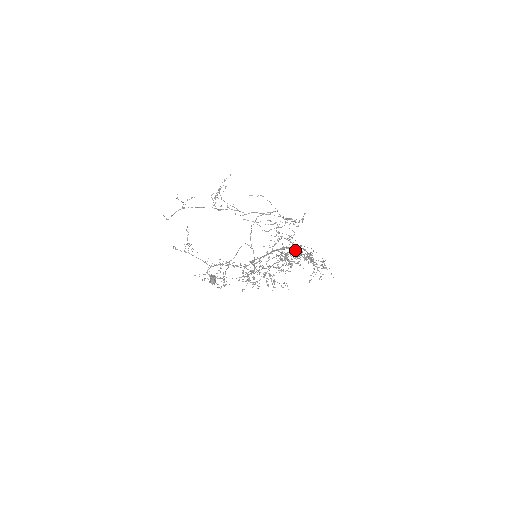
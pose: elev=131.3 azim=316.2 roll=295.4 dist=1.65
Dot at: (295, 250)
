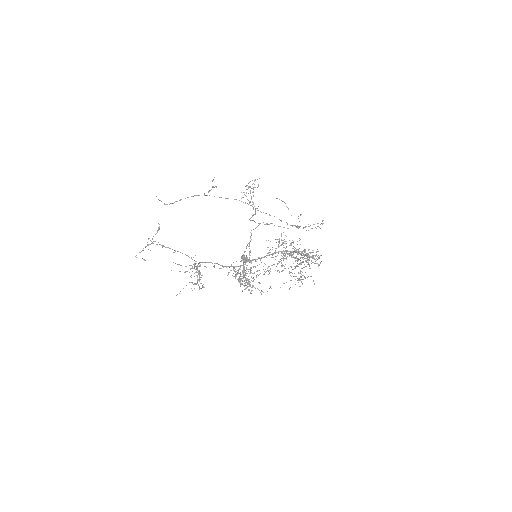
Dot at: occluded
